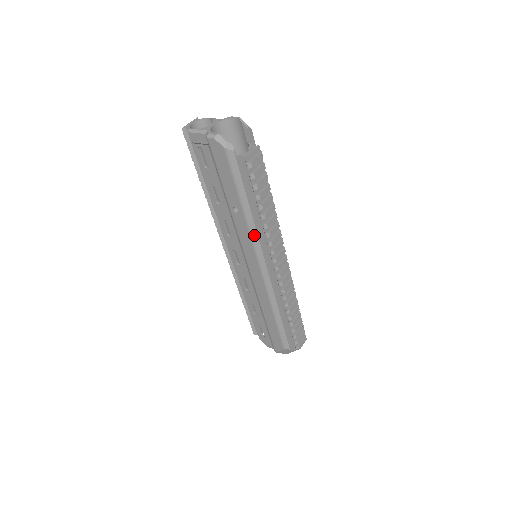
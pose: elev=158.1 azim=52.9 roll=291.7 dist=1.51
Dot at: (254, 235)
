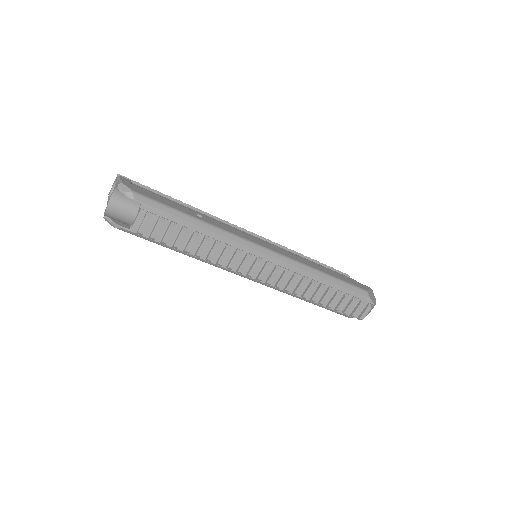
Dot at: (211, 264)
